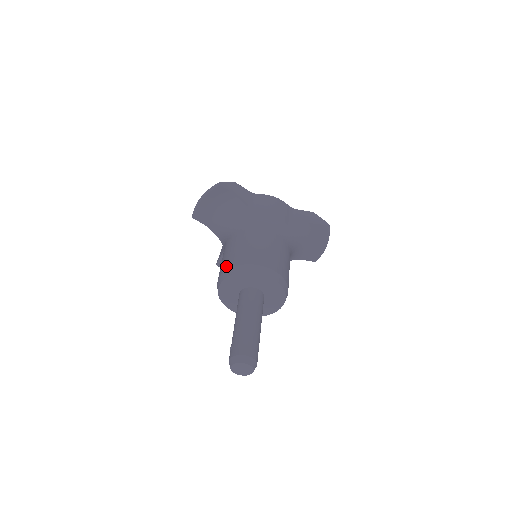
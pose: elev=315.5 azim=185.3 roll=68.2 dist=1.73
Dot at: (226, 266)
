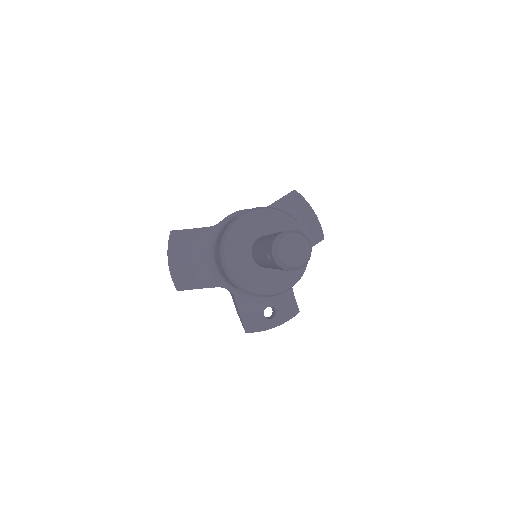
Dot at: (219, 250)
